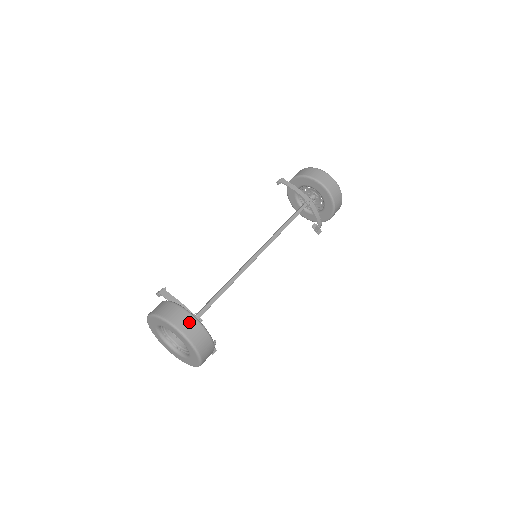
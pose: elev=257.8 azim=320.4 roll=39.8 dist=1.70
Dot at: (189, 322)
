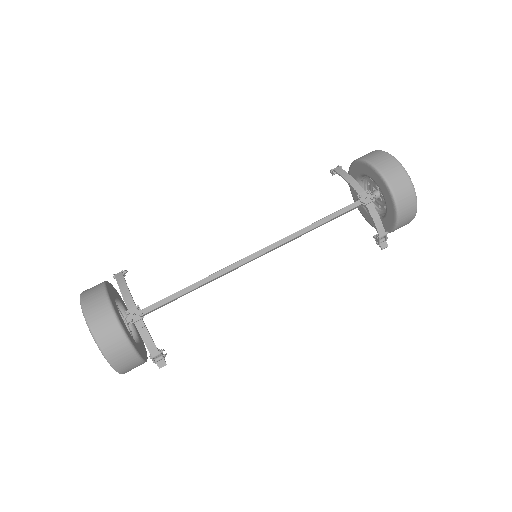
Dot at: (100, 307)
